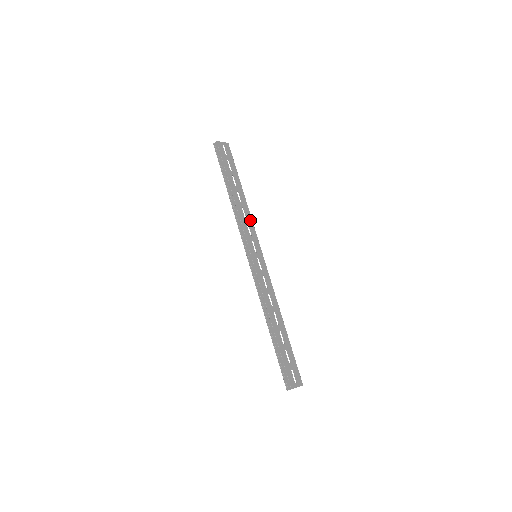
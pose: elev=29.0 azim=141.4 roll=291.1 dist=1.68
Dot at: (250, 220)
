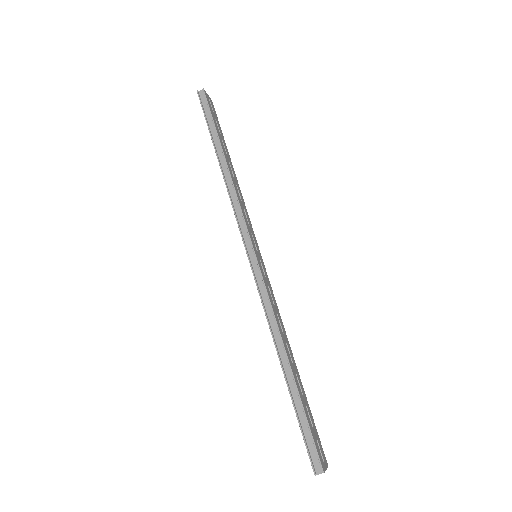
Dot at: (244, 205)
